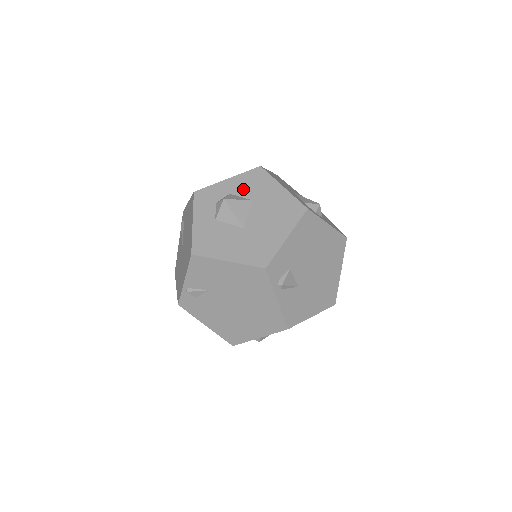
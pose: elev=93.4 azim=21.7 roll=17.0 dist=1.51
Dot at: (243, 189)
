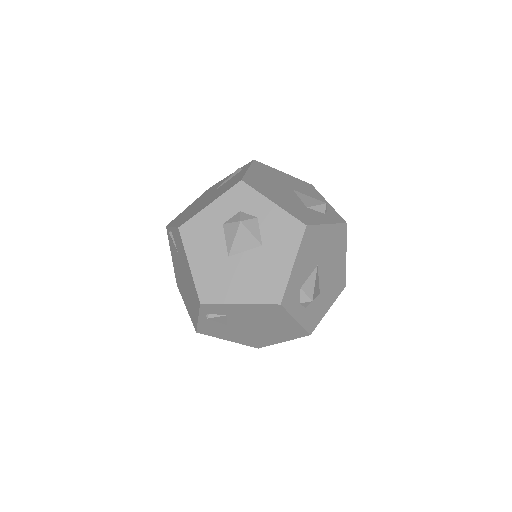
Dot at: (270, 227)
